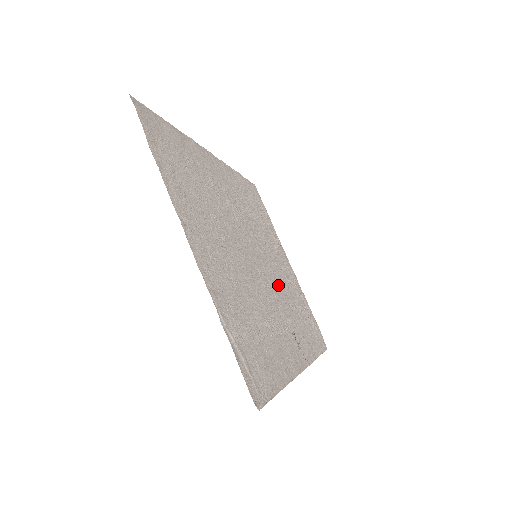
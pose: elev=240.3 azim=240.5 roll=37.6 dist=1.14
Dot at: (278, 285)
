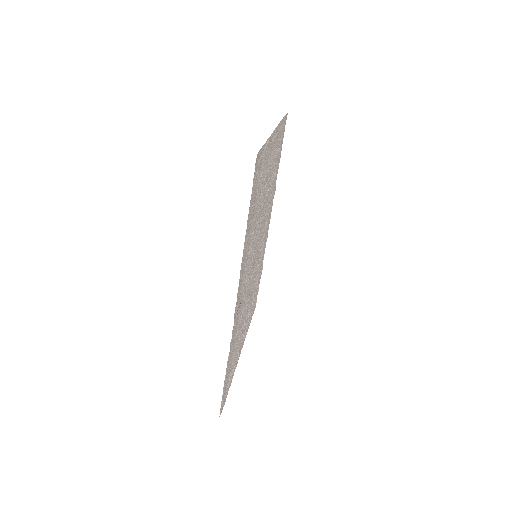
Dot at: occluded
